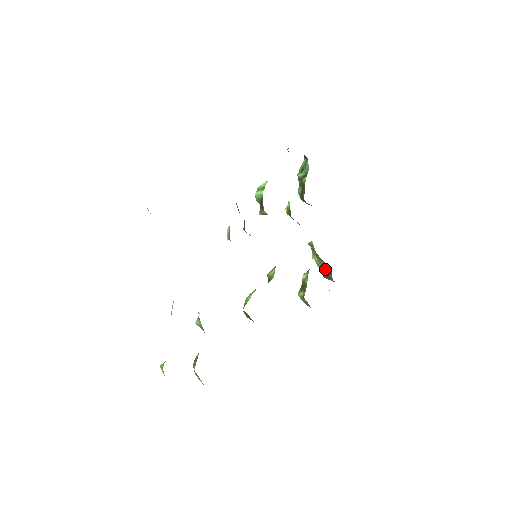
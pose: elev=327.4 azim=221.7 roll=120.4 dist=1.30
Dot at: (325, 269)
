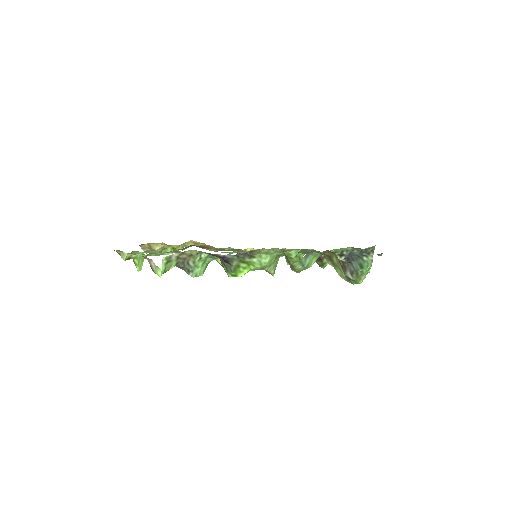
Dot at: (341, 266)
